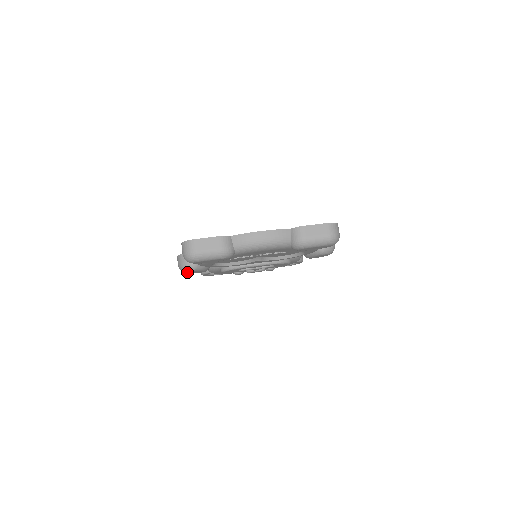
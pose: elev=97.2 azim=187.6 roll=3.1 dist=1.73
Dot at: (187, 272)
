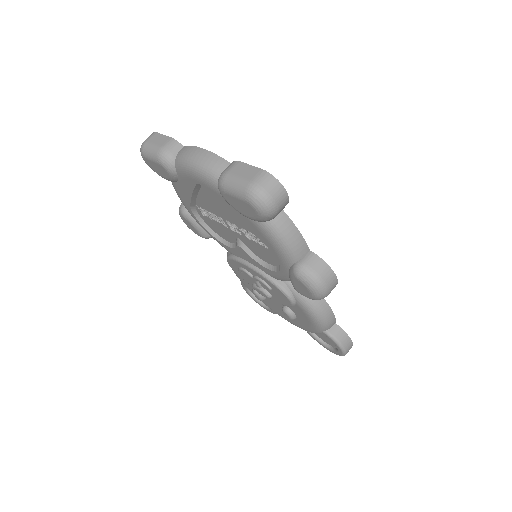
Dot at: (182, 217)
